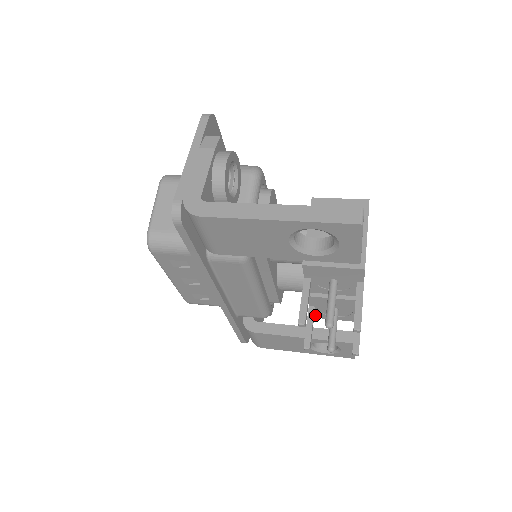
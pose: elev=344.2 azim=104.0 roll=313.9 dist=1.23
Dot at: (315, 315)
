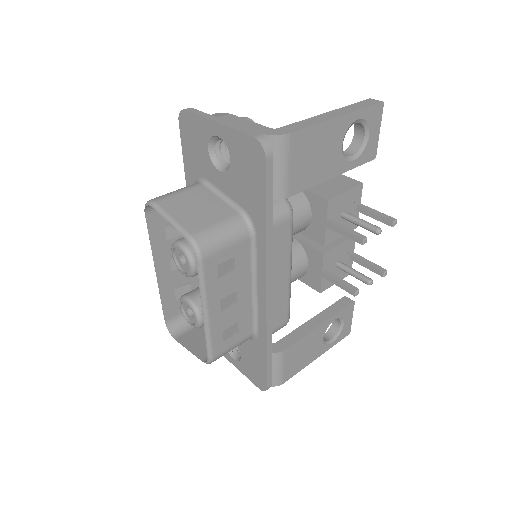
Dot at: (324, 286)
